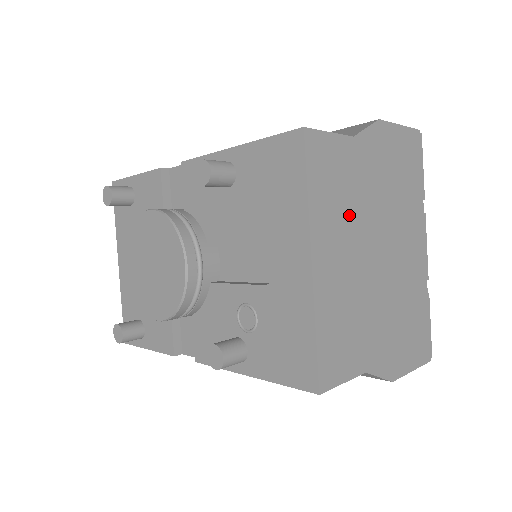
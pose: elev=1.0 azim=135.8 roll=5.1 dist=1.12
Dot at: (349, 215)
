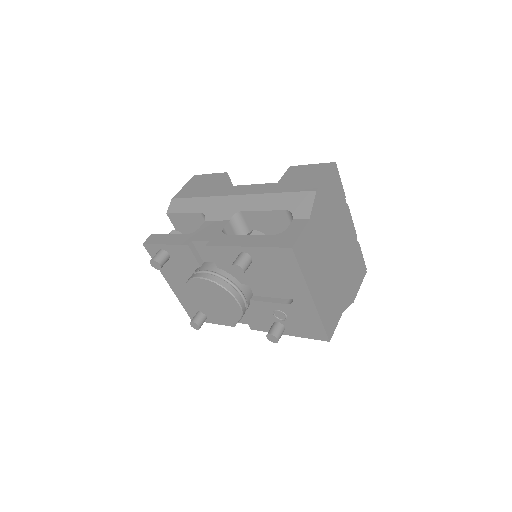
Dot at: (319, 258)
